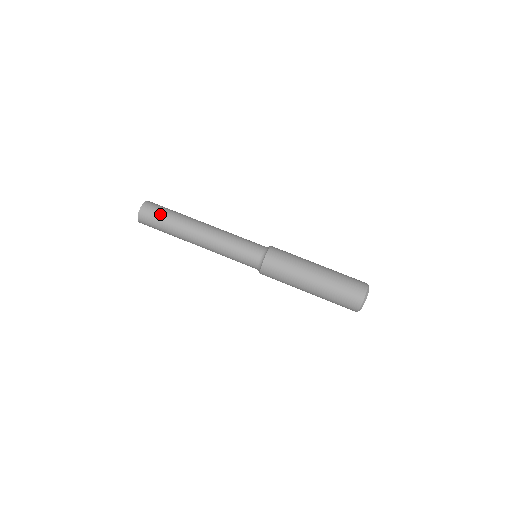
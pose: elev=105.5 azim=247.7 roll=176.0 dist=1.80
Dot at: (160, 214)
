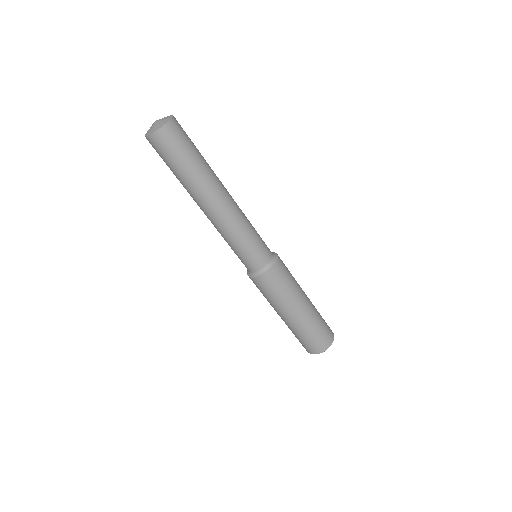
Dot at: (189, 146)
